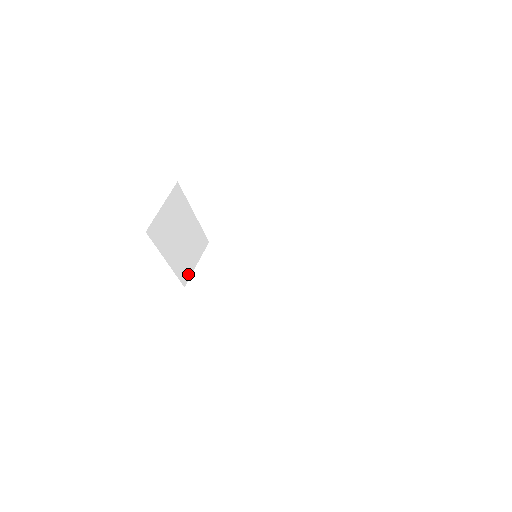
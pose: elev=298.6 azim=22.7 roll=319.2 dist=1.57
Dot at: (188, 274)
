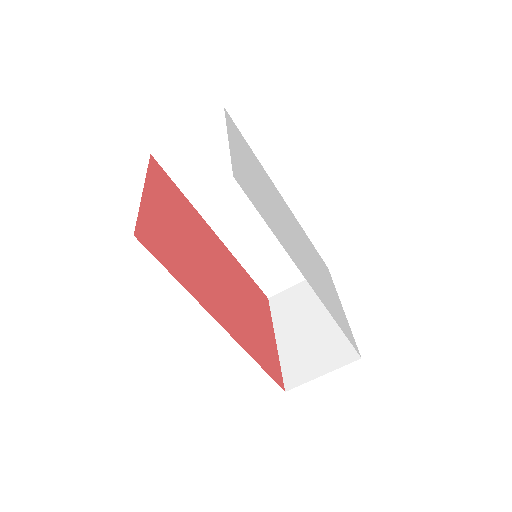
Dot at: occluded
